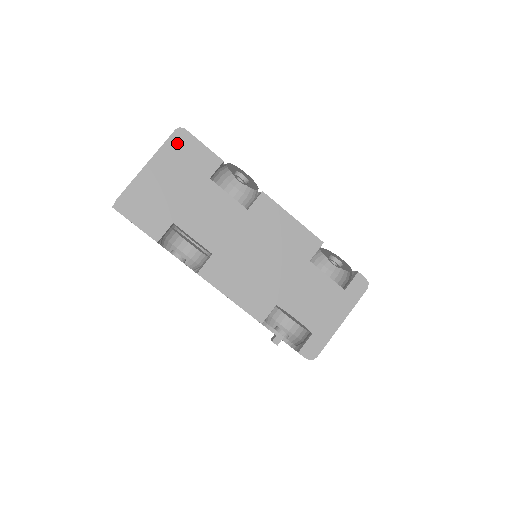
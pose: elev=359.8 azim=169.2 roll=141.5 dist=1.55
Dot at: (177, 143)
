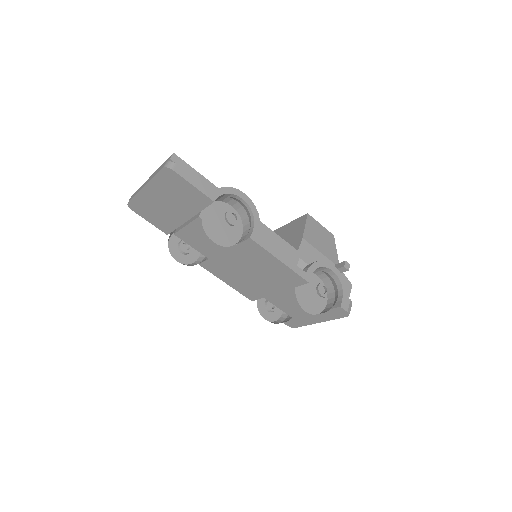
Dot at: (167, 178)
